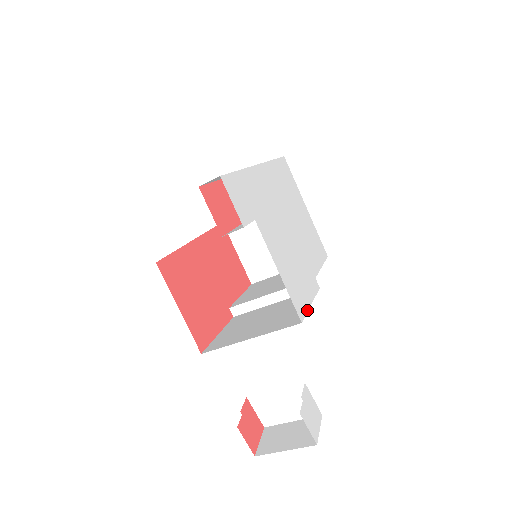
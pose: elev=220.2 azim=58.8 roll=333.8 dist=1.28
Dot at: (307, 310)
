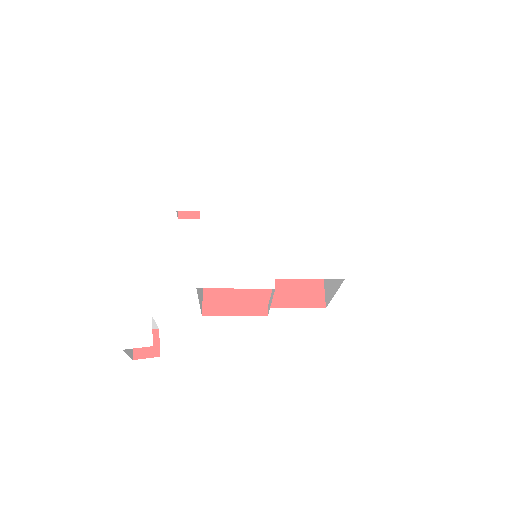
Dot at: (220, 287)
